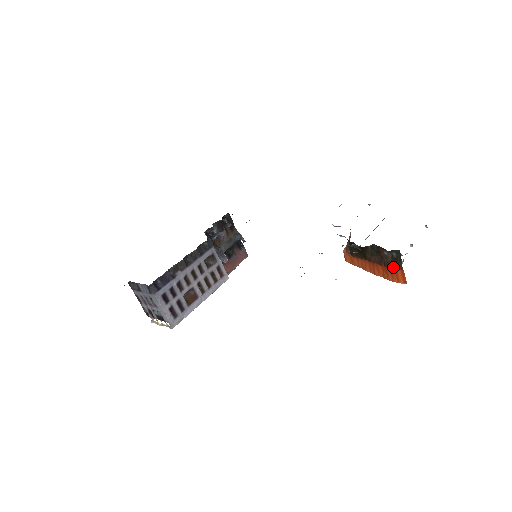
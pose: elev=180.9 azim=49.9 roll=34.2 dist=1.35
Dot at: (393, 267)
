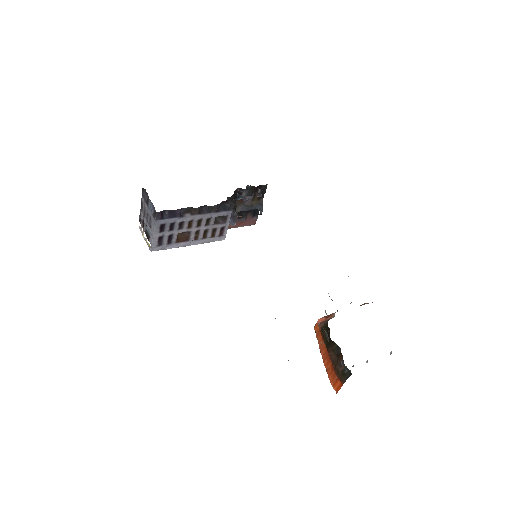
Dot at: (338, 376)
